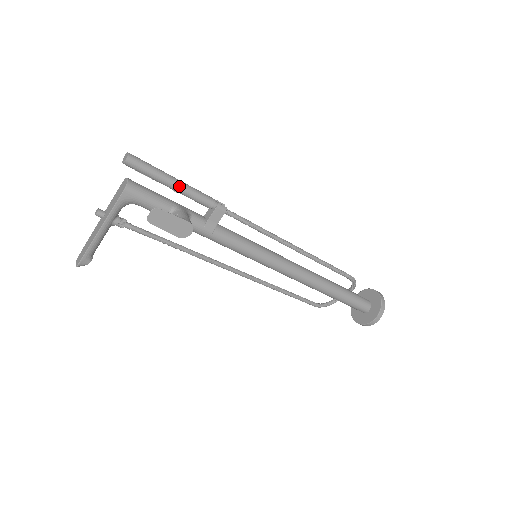
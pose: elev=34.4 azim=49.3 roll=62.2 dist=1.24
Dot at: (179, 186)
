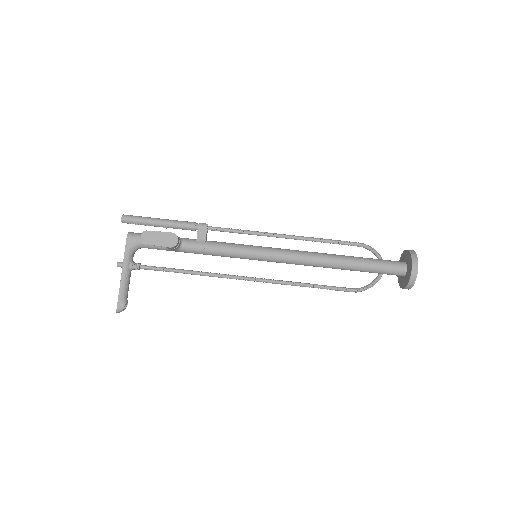
Dot at: (164, 221)
